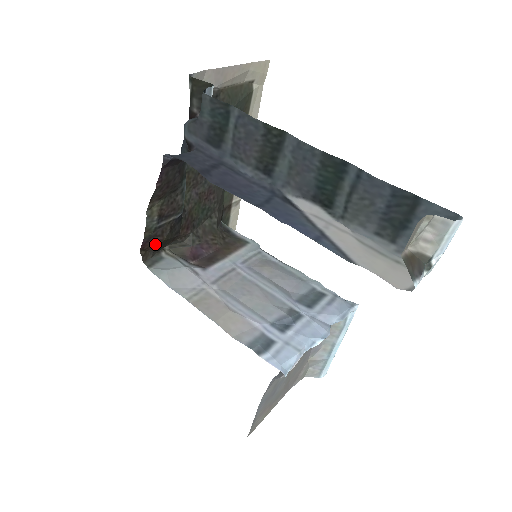
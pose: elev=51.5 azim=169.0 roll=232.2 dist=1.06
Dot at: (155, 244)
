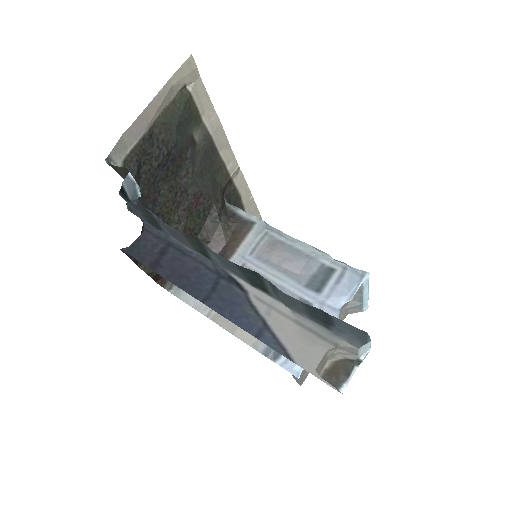
Dot at: occluded
